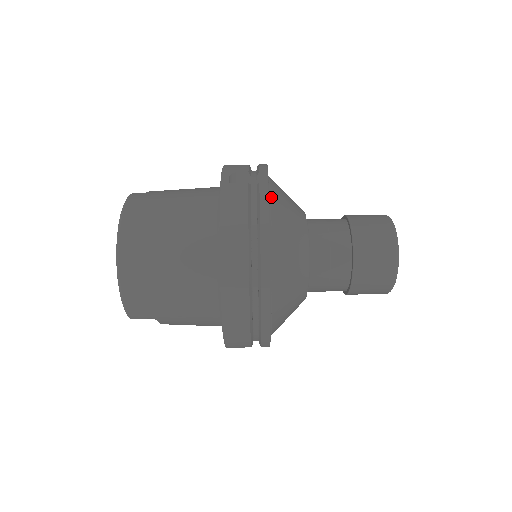
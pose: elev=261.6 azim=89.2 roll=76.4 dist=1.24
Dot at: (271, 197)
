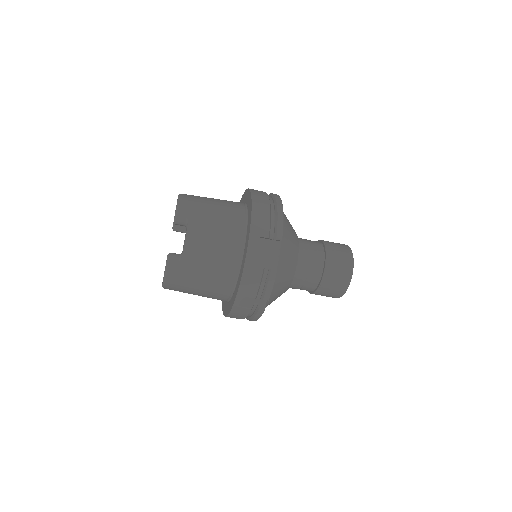
Dot at: occluded
